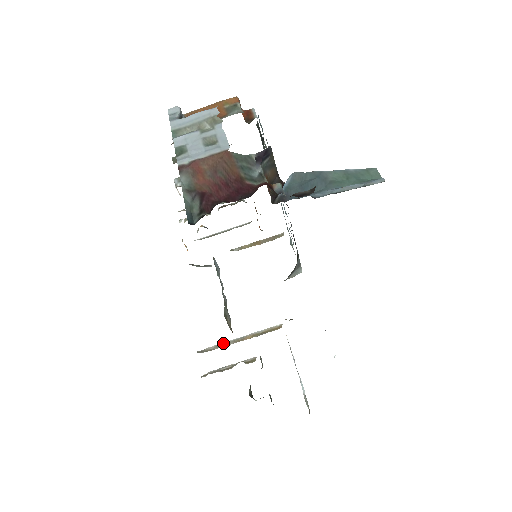
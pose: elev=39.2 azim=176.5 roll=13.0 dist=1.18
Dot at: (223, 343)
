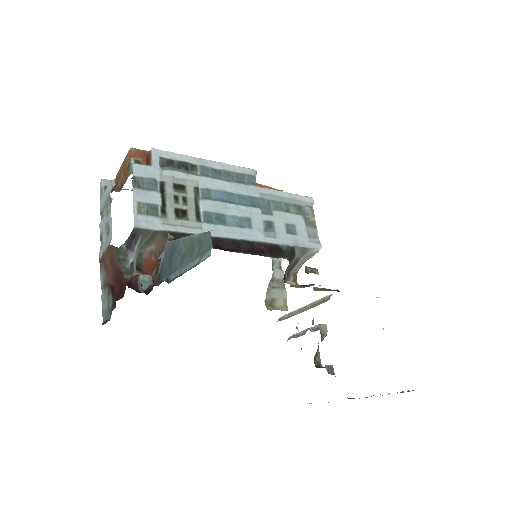
Dot at: (293, 311)
